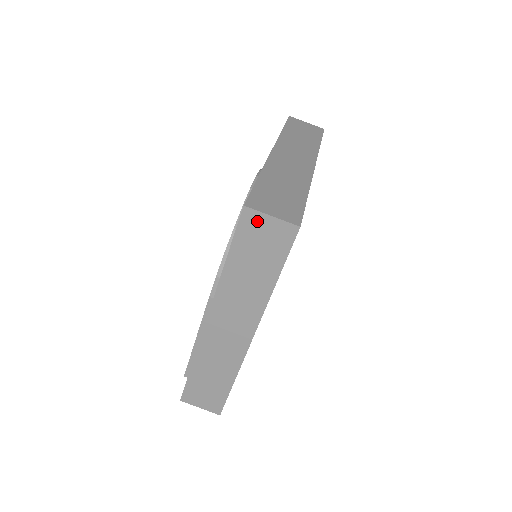
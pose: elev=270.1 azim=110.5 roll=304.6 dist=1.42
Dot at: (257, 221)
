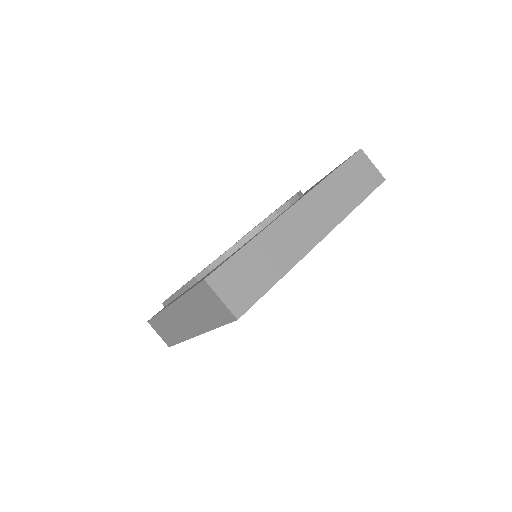
Dot at: (211, 293)
